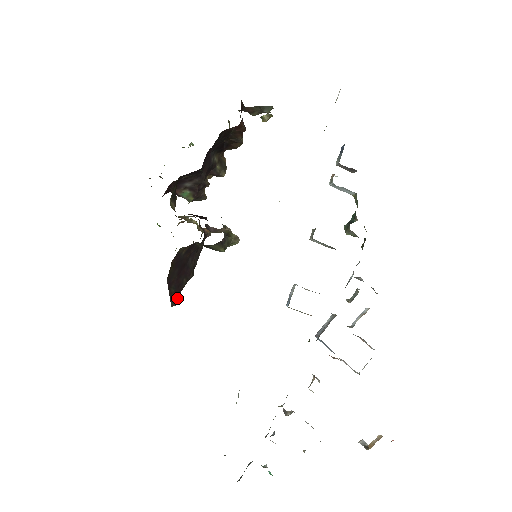
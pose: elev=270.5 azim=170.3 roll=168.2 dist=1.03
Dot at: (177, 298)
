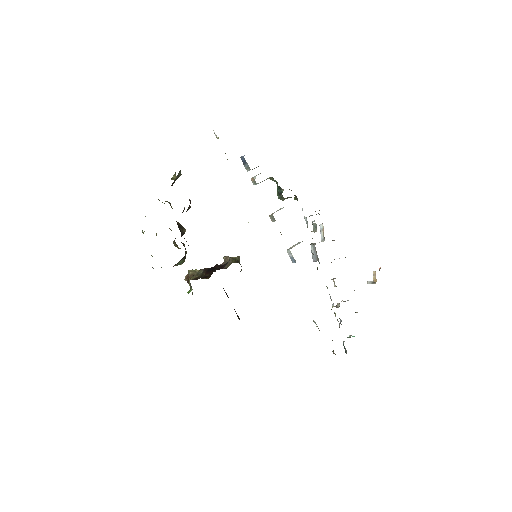
Dot at: occluded
